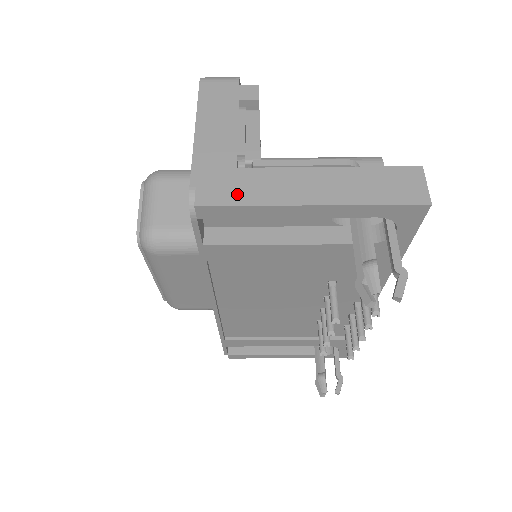
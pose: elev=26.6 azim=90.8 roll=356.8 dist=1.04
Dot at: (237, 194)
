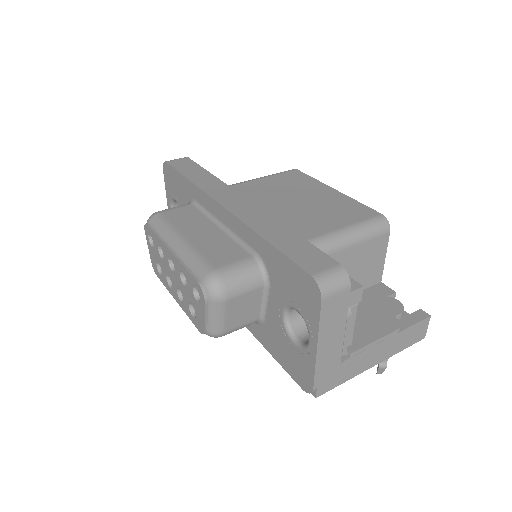
Dot at: (339, 379)
